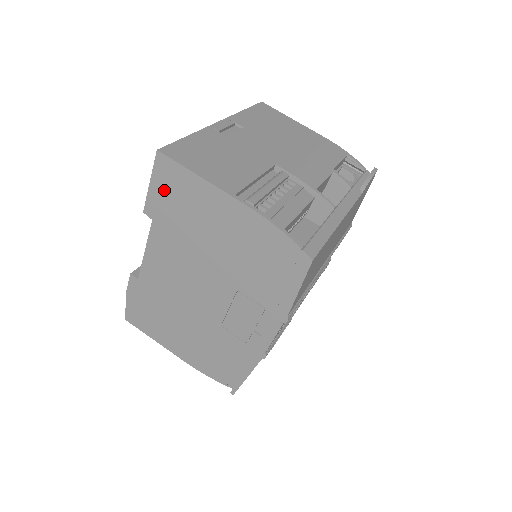
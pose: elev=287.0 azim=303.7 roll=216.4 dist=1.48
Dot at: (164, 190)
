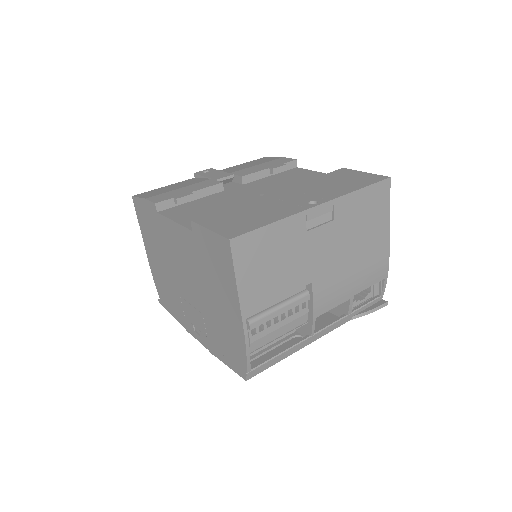
Dot at: (213, 246)
